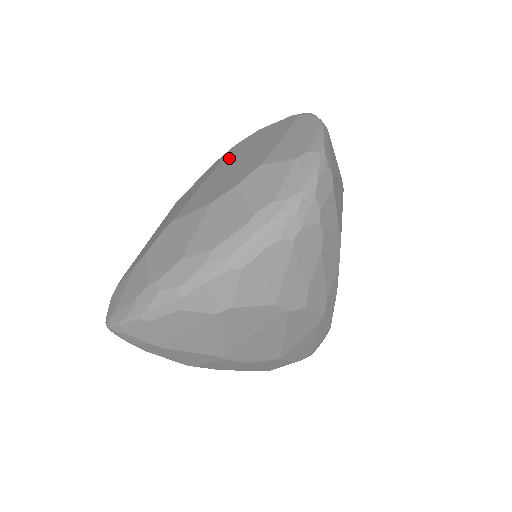
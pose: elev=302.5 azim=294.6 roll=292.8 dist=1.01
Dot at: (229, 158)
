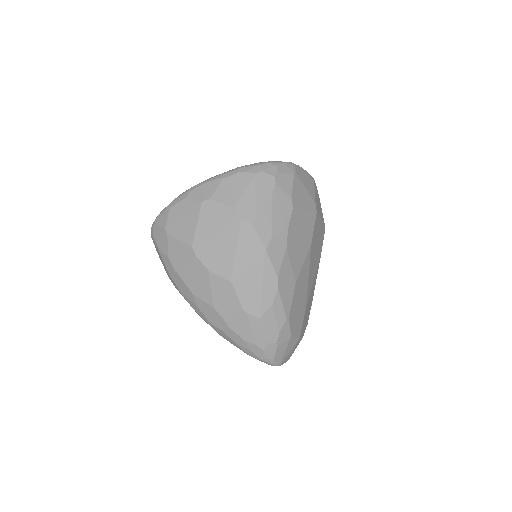
Dot at: occluded
